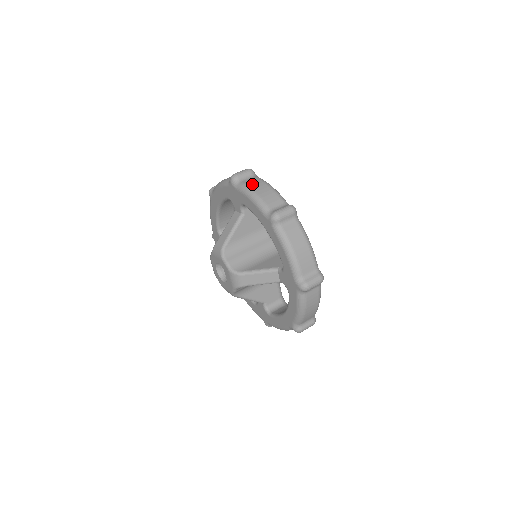
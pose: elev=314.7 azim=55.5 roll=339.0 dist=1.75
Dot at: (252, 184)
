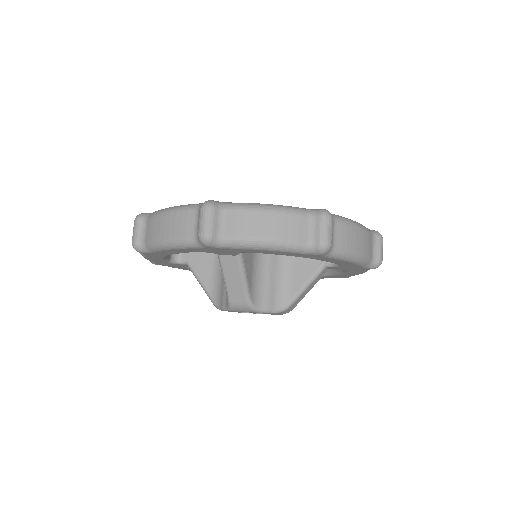
Dot at: (245, 229)
